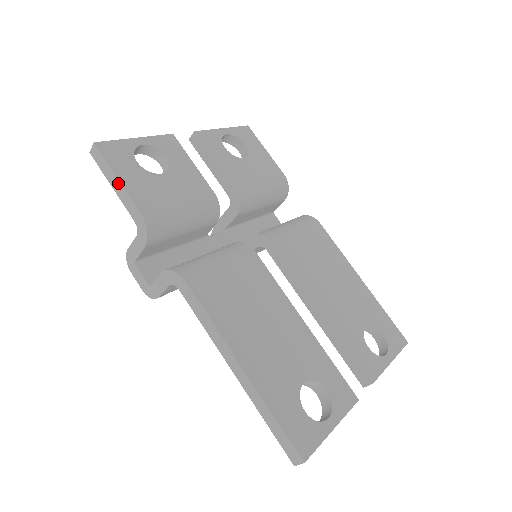
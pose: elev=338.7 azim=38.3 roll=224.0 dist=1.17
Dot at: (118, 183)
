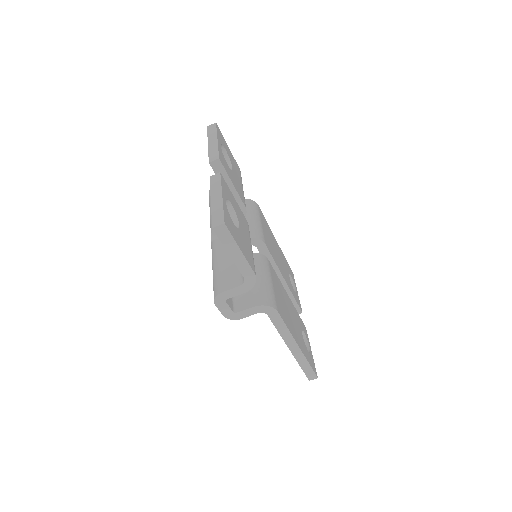
Dot at: (240, 254)
